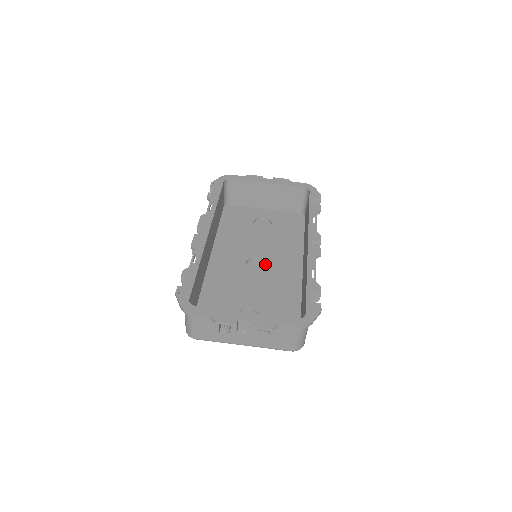
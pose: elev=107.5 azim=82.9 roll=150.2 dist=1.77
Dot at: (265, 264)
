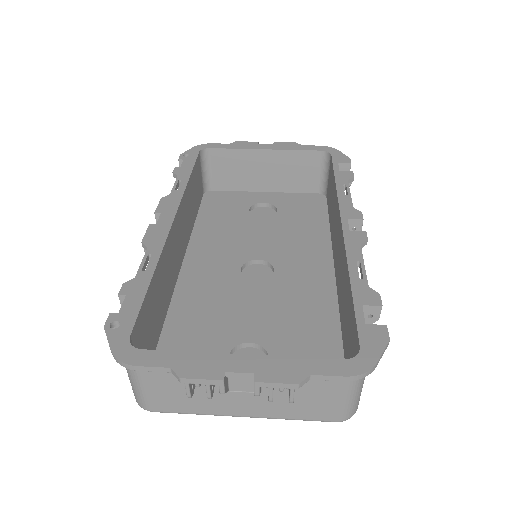
Dot at: (272, 269)
